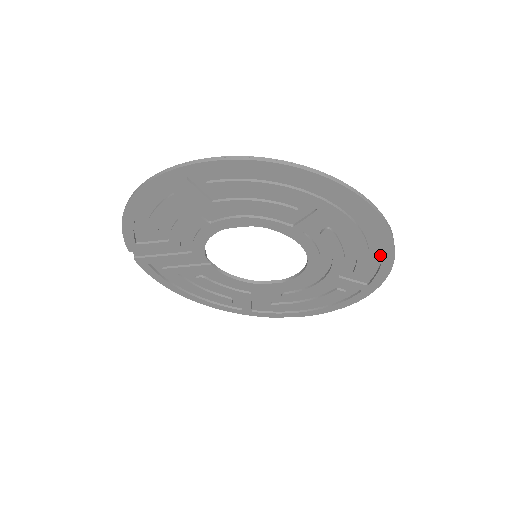
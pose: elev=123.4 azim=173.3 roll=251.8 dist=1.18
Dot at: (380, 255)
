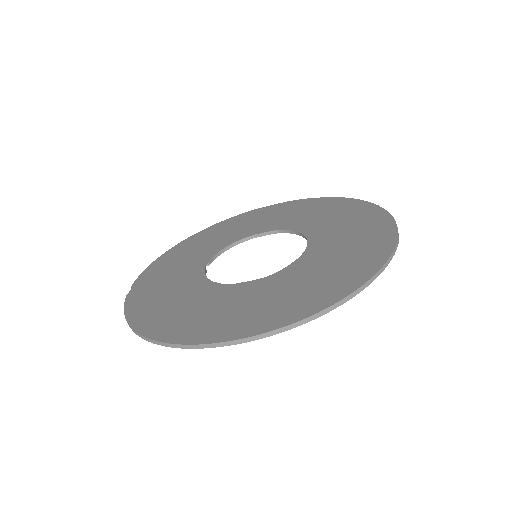
Dot at: (380, 223)
